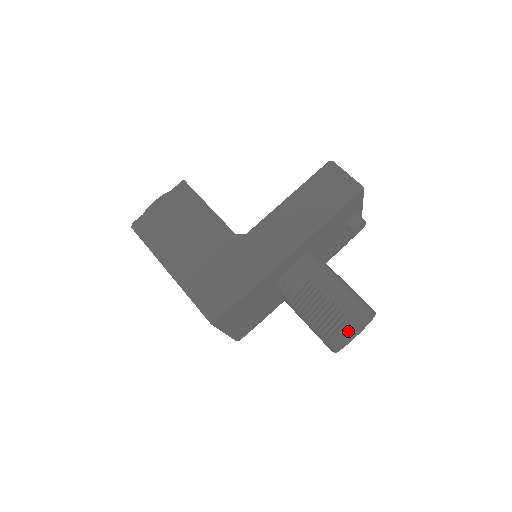
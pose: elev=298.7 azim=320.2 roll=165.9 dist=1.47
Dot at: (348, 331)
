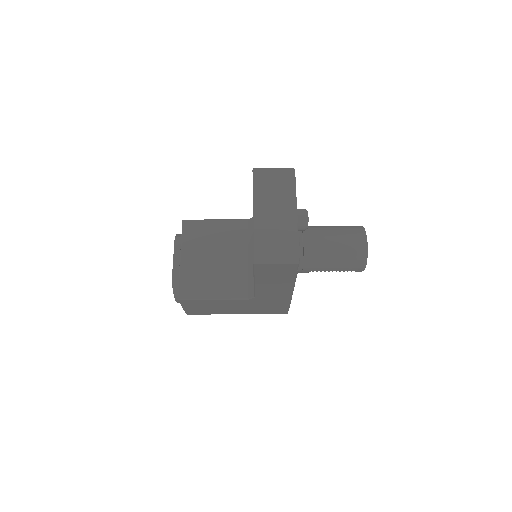
Dot at: occluded
